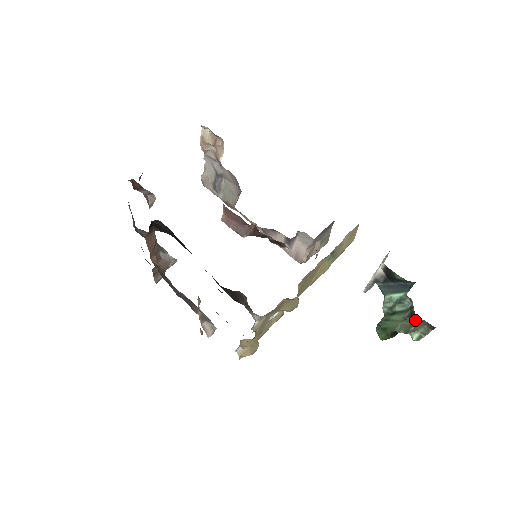
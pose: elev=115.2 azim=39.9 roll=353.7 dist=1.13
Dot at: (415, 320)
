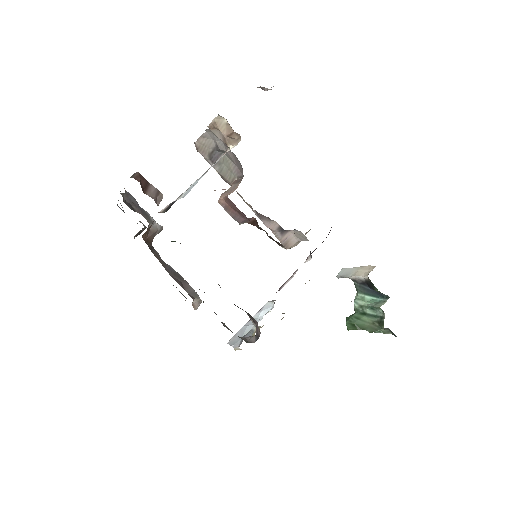
Dot at: (383, 328)
